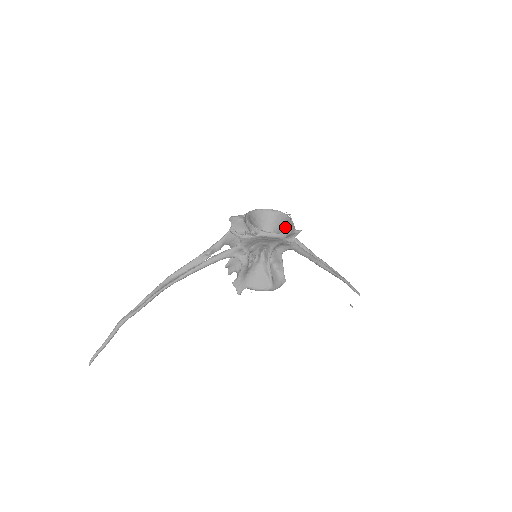
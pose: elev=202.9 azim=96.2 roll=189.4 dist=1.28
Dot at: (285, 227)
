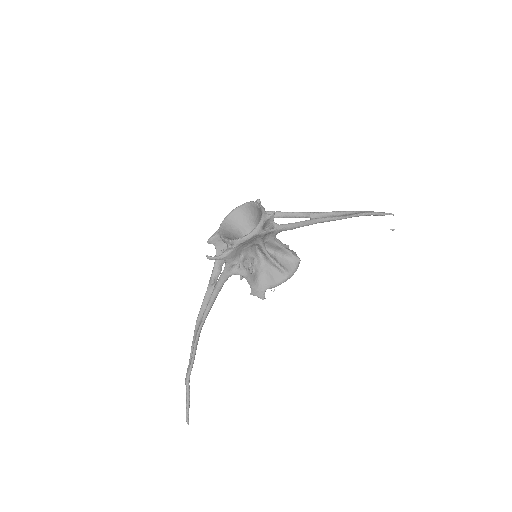
Dot at: (260, 216)
